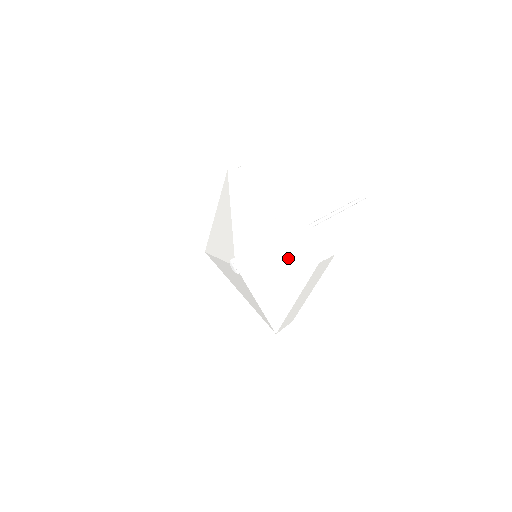
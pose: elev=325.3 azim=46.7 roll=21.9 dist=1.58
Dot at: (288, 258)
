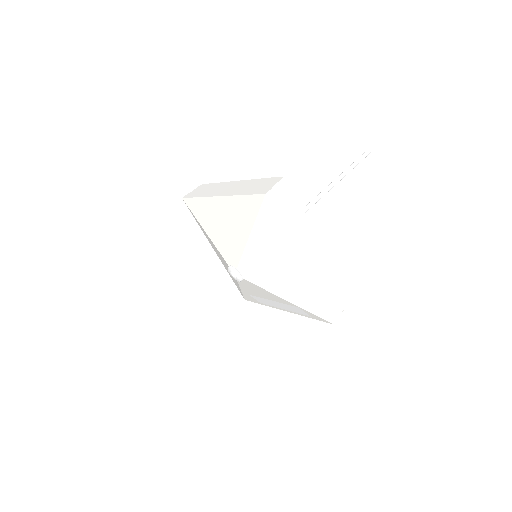
Dot at: (302, 304)
